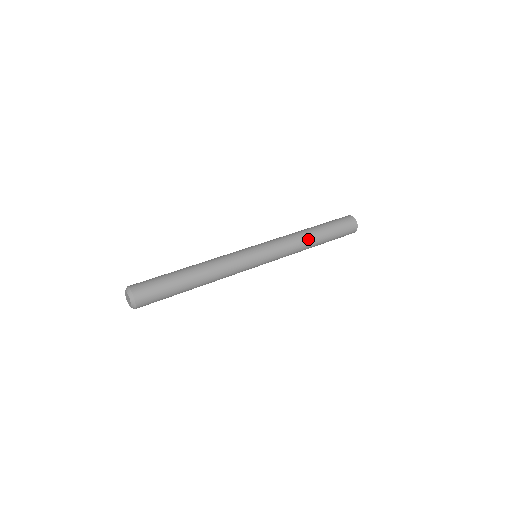
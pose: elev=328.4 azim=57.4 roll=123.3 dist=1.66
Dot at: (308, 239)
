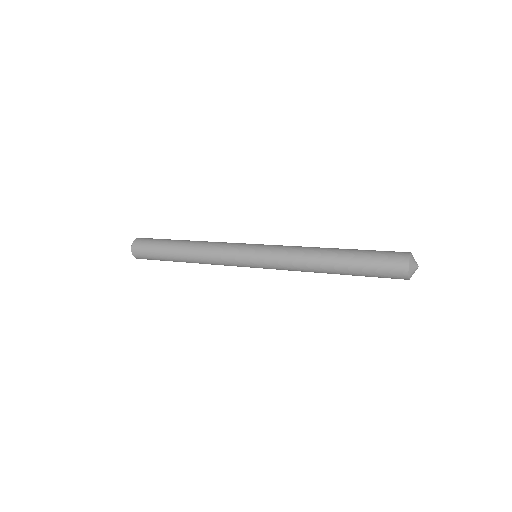
Dot at: (318, 262)
